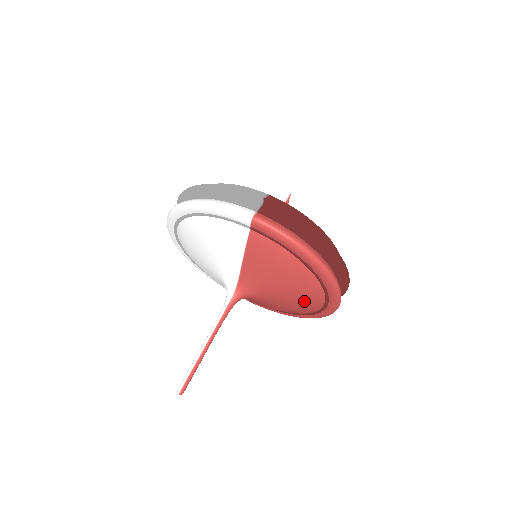
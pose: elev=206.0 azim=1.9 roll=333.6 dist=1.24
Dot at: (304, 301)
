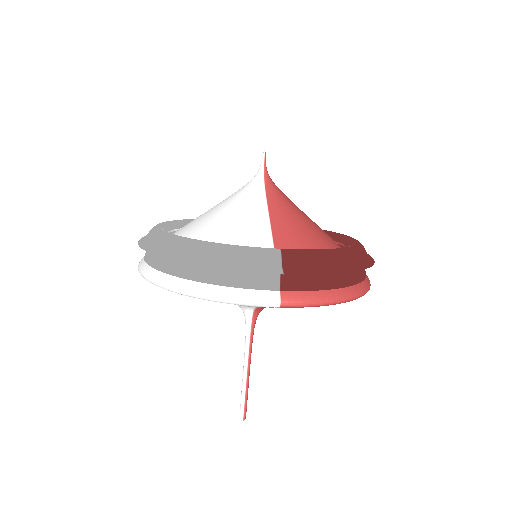
Dot at: occluded
